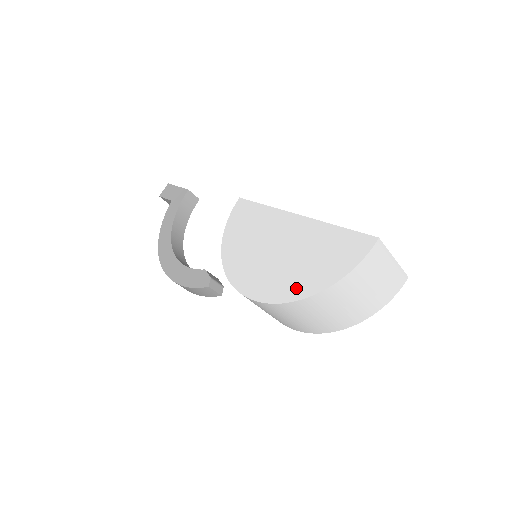
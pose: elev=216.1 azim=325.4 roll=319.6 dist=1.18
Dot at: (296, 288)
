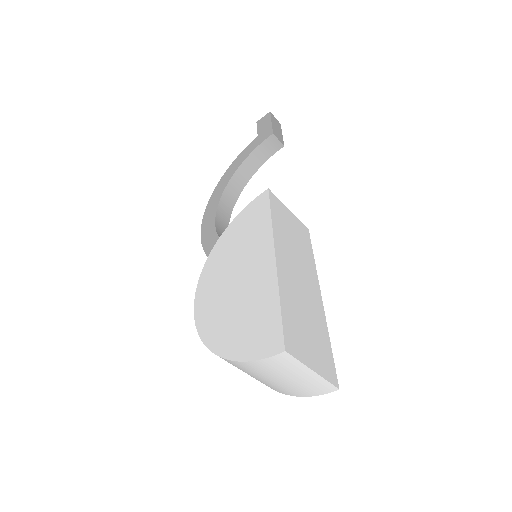
Dot at: (214, 333)
